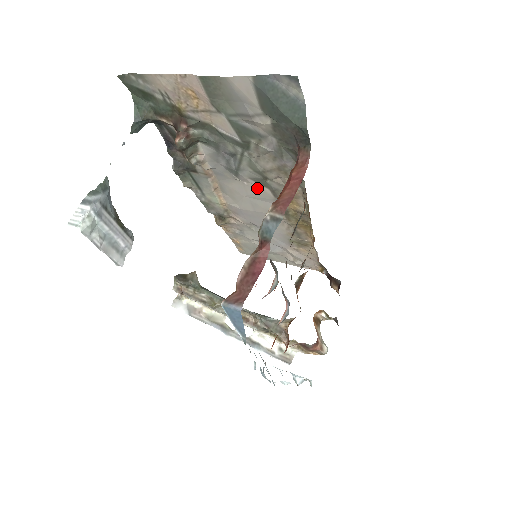
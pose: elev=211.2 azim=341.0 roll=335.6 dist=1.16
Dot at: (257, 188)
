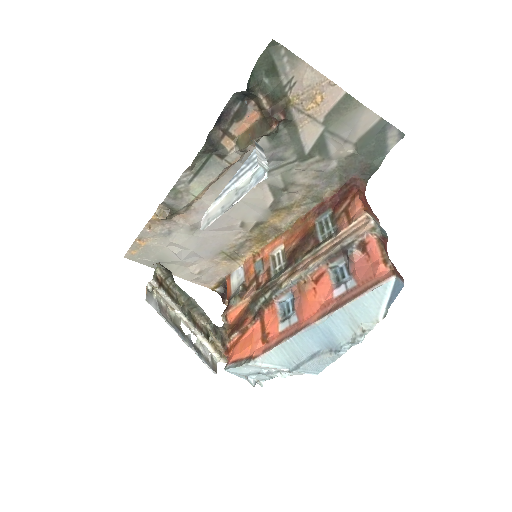
Dot at: (262, 195)
